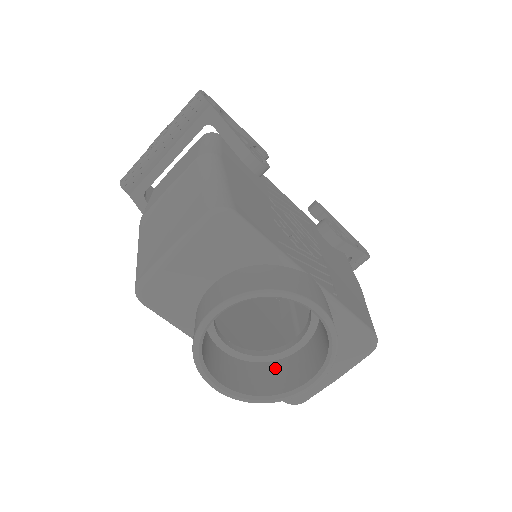
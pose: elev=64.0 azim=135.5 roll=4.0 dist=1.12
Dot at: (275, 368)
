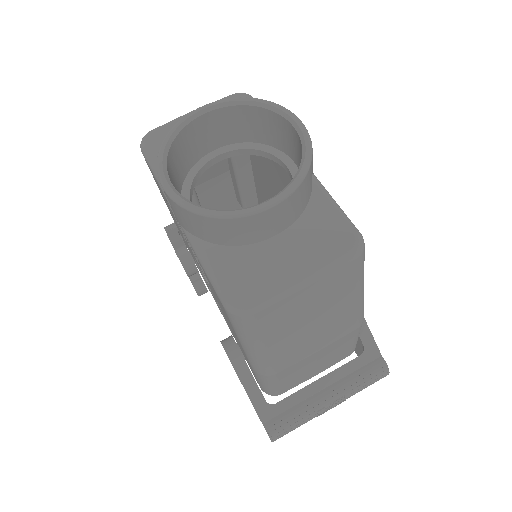
Dot at: occluded
